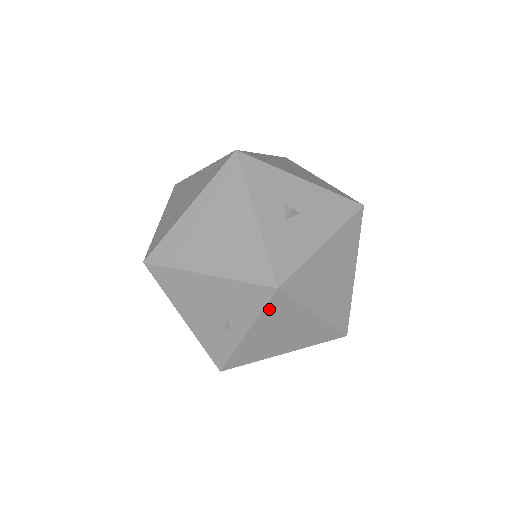
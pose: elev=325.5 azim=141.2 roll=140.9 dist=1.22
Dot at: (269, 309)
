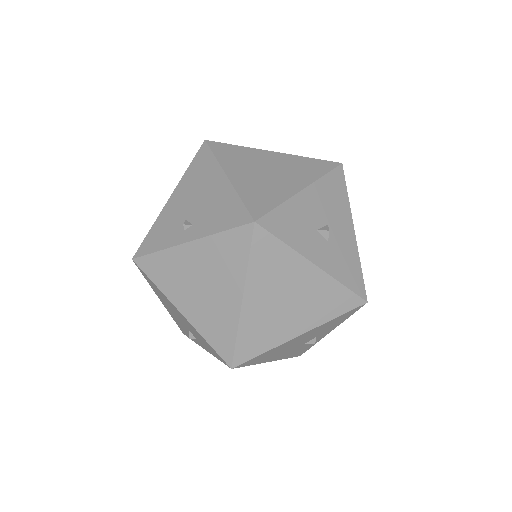
Dot at: occluded
